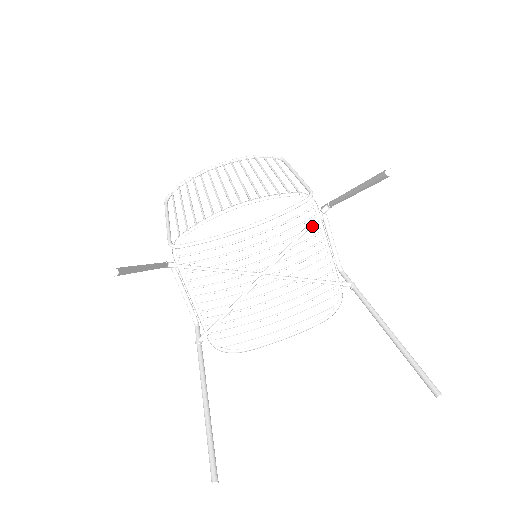
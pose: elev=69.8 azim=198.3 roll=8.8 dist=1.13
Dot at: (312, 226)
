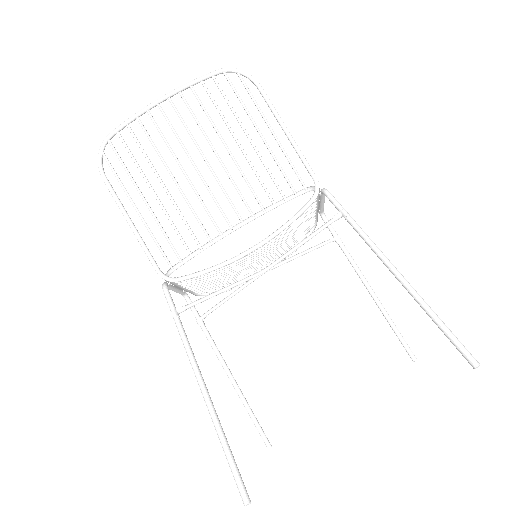
Dot at: (310, 206)
